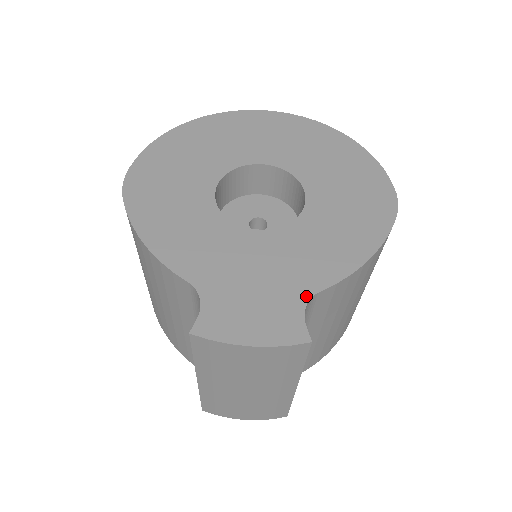
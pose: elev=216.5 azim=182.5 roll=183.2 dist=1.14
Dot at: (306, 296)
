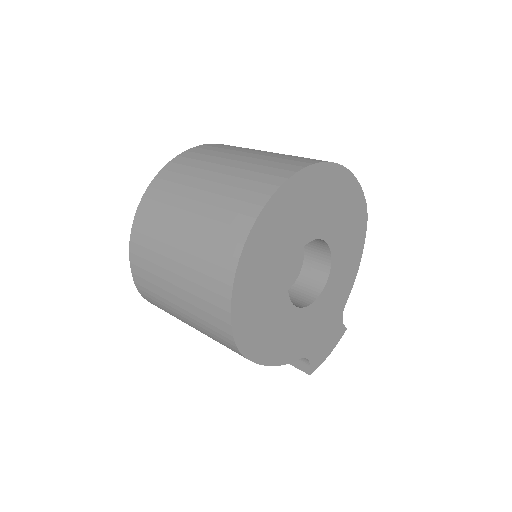
Dot at: (342, 312)
